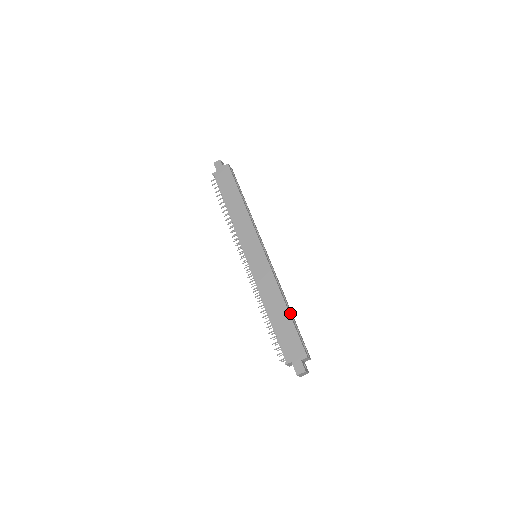
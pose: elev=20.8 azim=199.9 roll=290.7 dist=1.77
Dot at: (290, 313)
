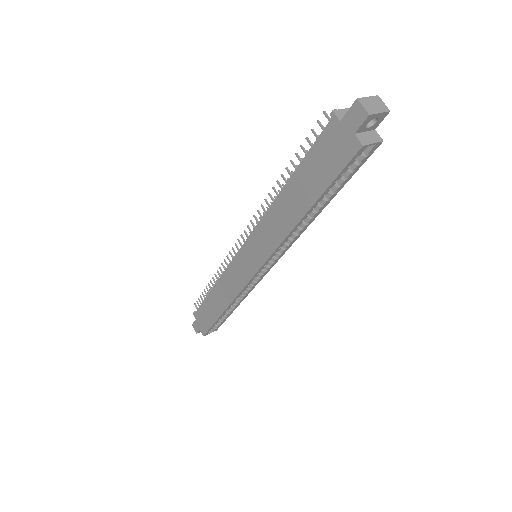
Dot at: (232, 309)
